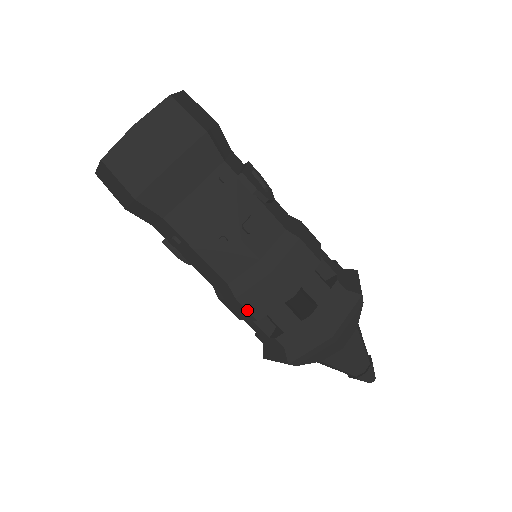
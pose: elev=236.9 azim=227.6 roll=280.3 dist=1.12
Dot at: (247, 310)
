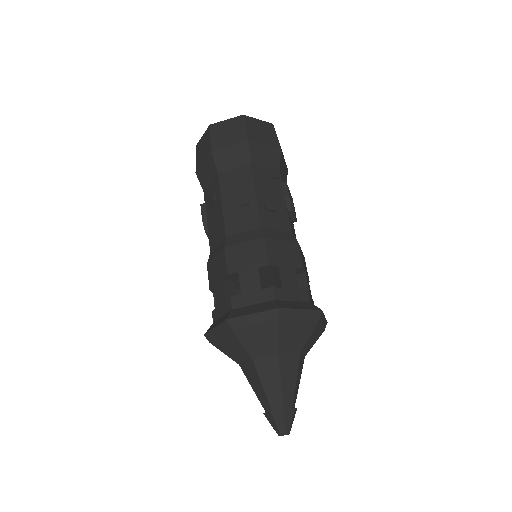
Dot at: (226, 261)
